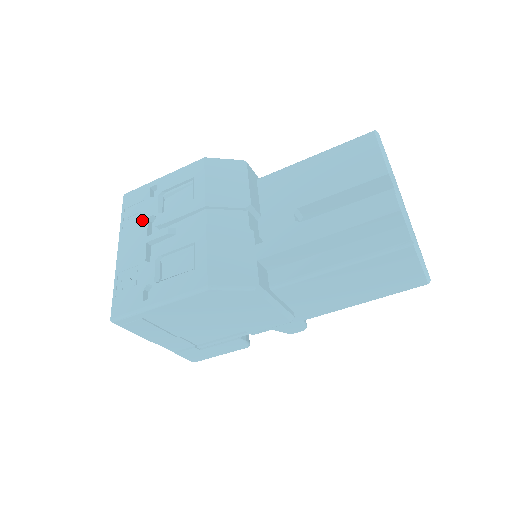
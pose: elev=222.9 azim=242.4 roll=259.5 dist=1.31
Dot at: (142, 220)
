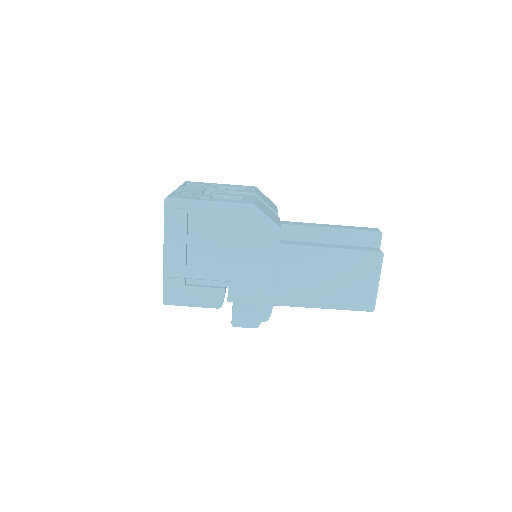
Dot at: (201, 187)
